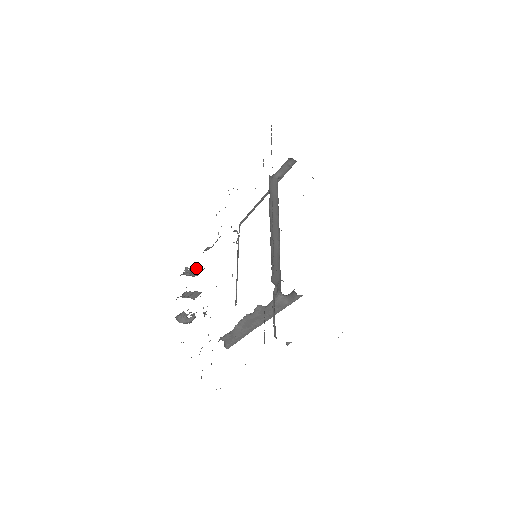
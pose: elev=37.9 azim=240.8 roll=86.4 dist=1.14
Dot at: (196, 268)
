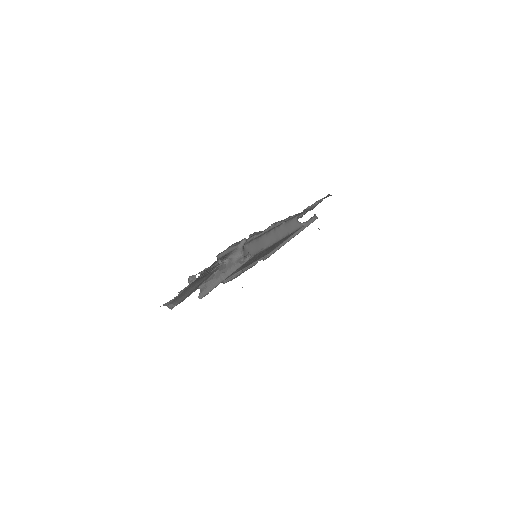
Dot at: occluded
